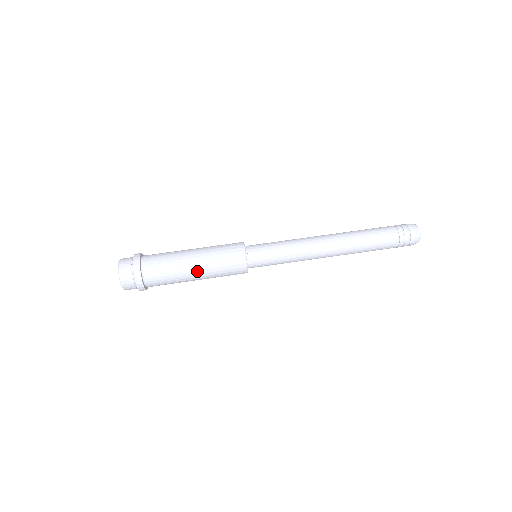
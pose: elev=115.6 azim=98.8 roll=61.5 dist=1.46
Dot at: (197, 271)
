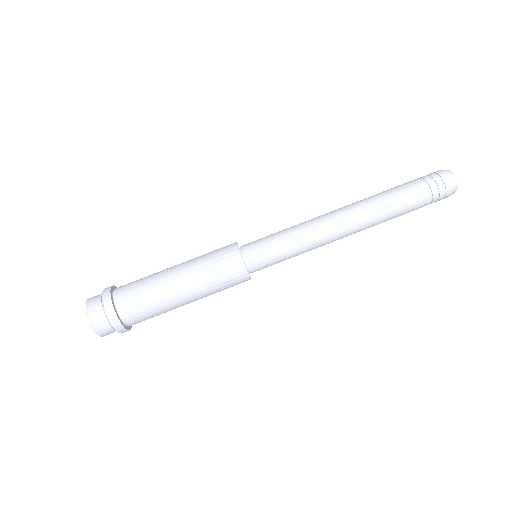
Dot at: (188, 297)
